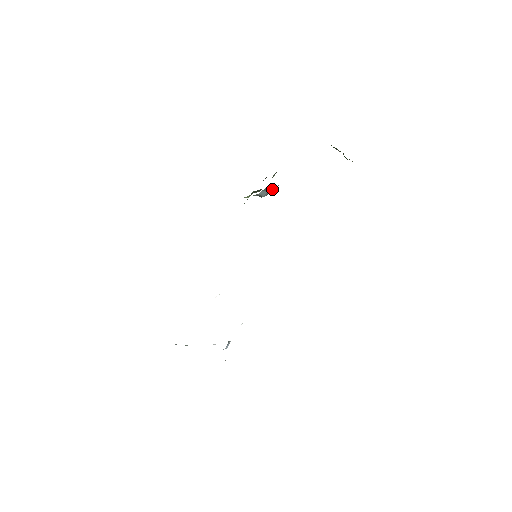
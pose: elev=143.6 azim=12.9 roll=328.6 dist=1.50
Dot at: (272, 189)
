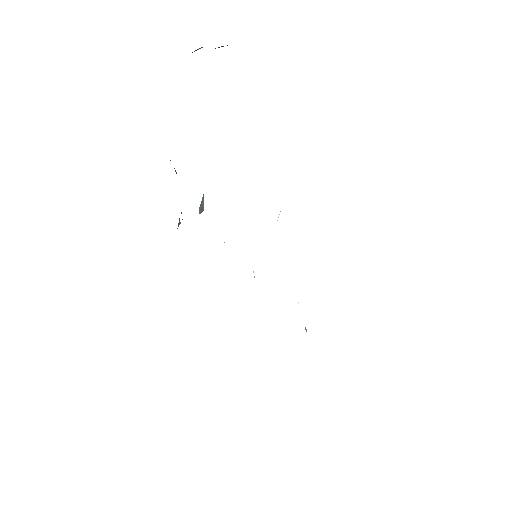
Dot at: occluded
